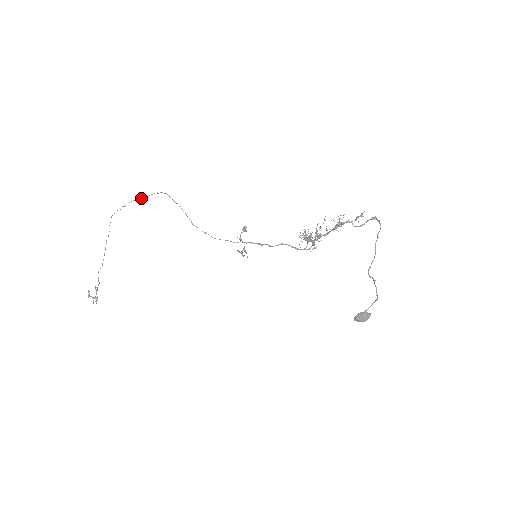
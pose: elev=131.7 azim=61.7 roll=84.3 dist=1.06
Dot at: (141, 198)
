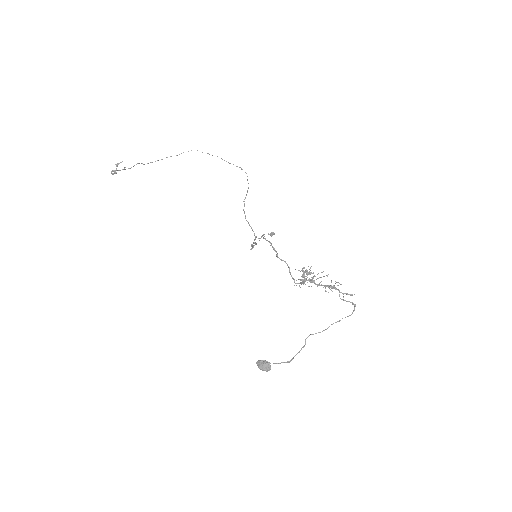
Dot at: (226, 161)
